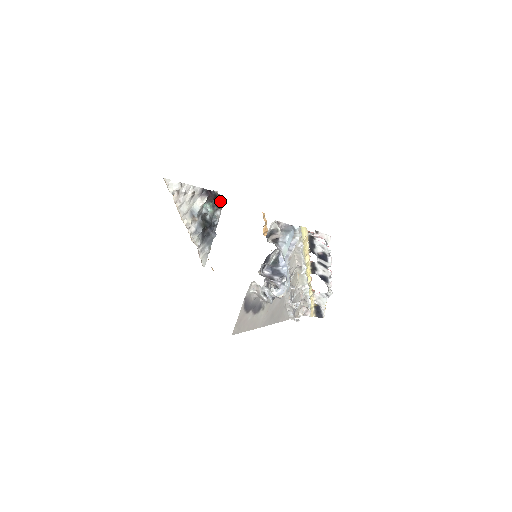
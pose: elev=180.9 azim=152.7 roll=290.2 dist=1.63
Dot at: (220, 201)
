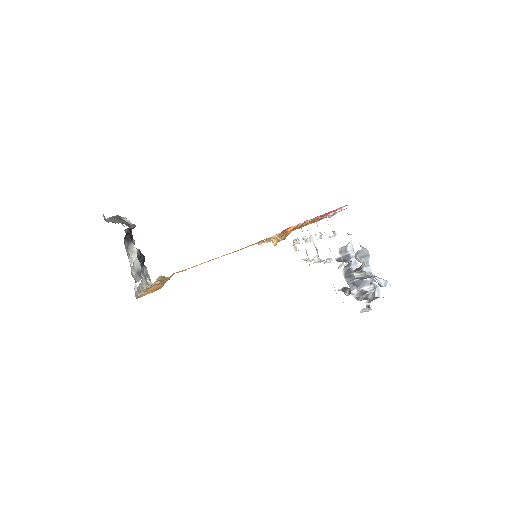
Dot at: occluded
